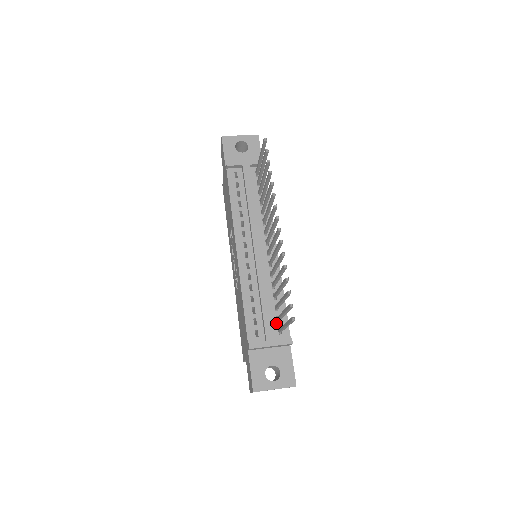
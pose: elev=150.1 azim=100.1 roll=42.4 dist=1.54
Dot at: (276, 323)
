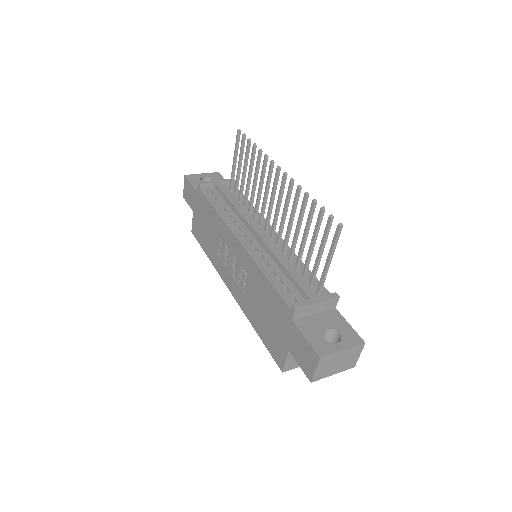
Dot at: (311, 287)
